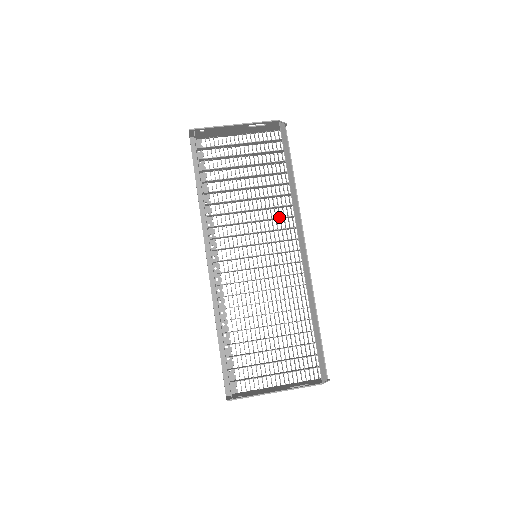
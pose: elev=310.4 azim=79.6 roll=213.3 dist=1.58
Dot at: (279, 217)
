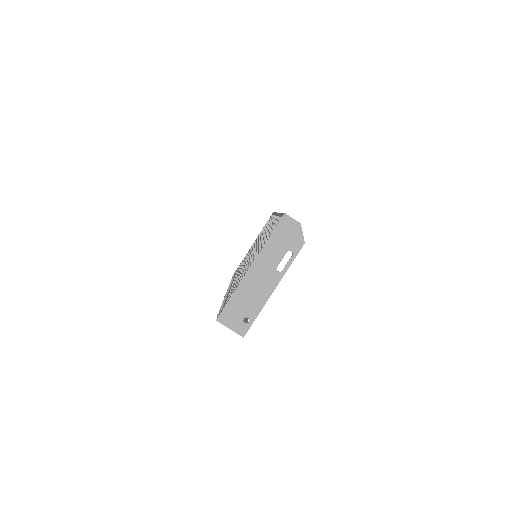
Dot at: occluded
